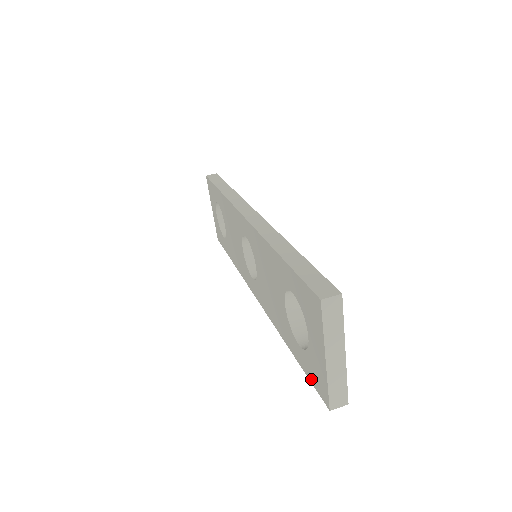
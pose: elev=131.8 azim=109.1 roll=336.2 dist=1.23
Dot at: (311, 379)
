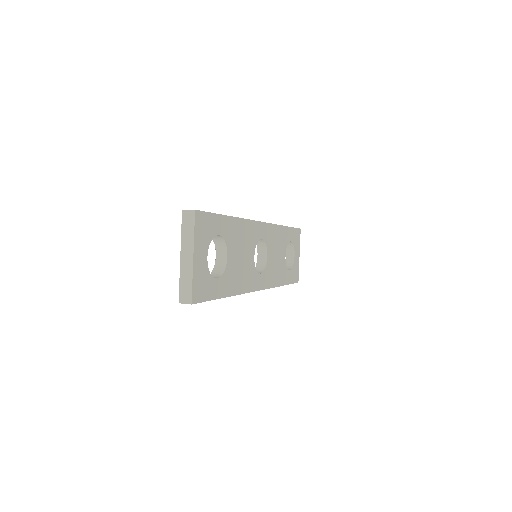
Dot at: occluded
